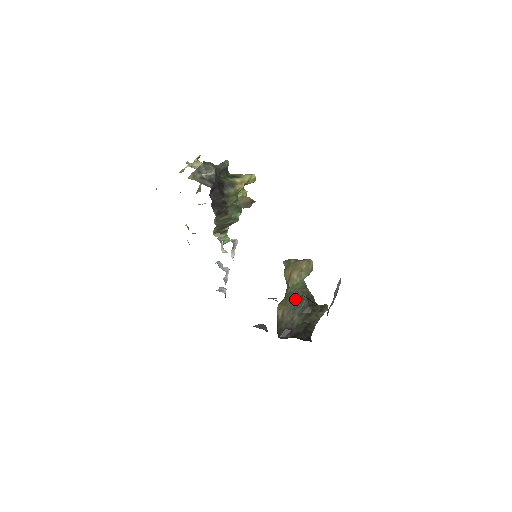
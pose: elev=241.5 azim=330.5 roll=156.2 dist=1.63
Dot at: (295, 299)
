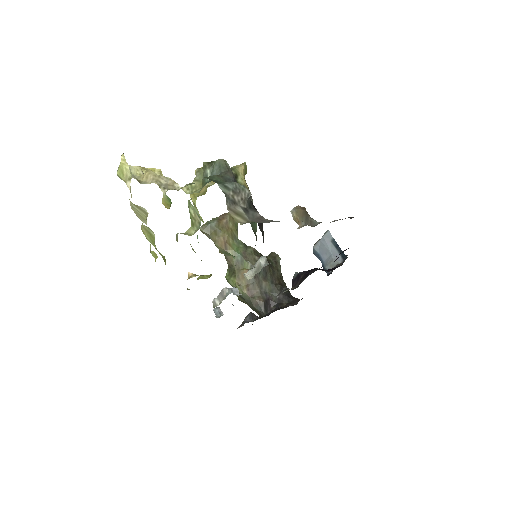
Dot at: occluded
